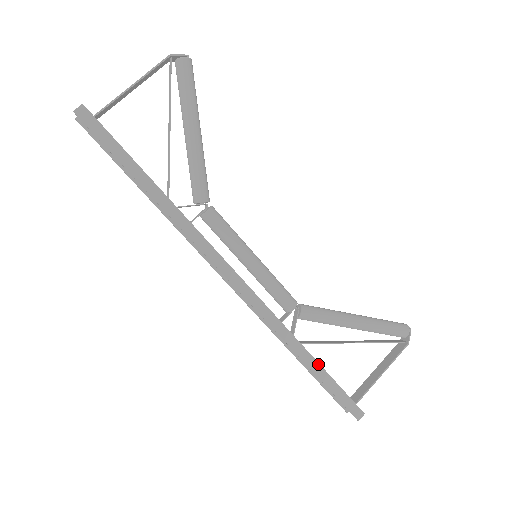
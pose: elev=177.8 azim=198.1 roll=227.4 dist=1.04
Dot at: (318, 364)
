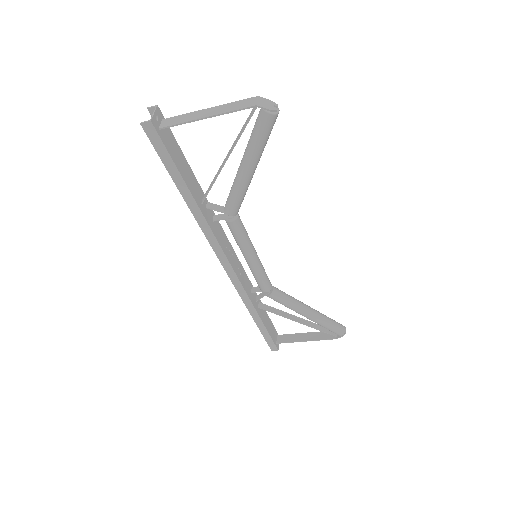
Dot at: (262, 323)
